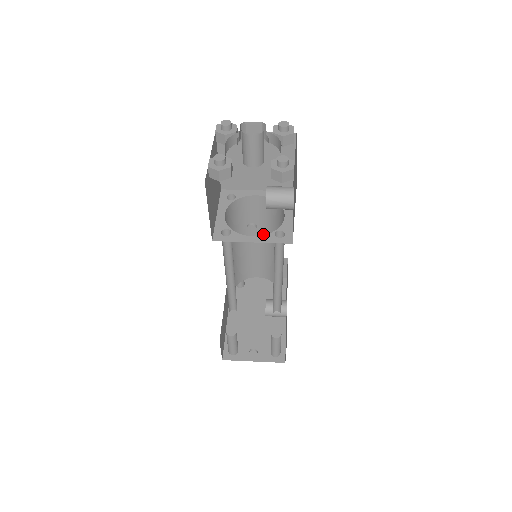
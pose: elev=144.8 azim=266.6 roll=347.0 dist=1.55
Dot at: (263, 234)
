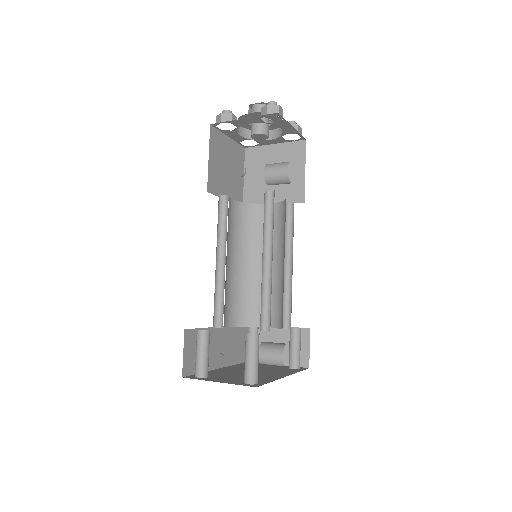
Dot at: (273, 254)
